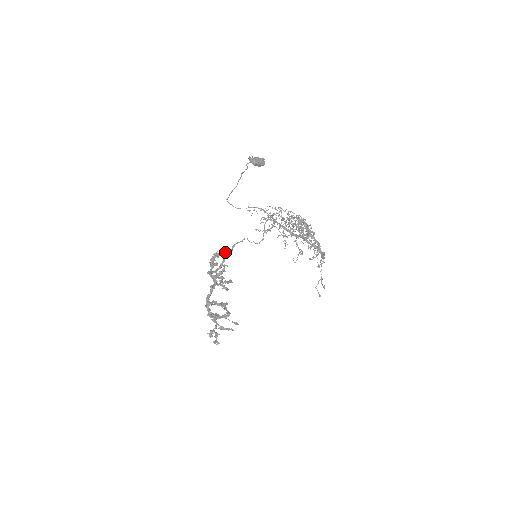
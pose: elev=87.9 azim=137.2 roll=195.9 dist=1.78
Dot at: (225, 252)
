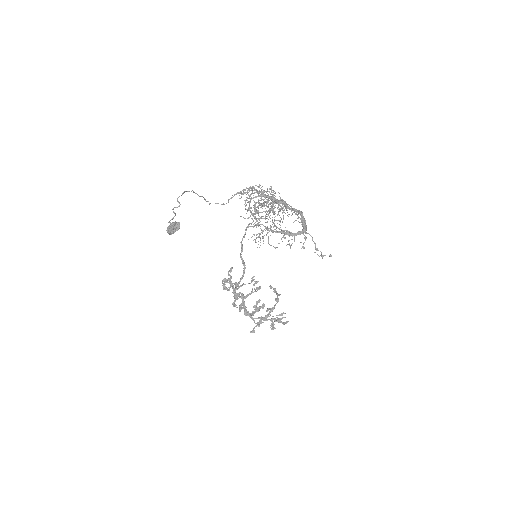
Dot at: (227, 280)
